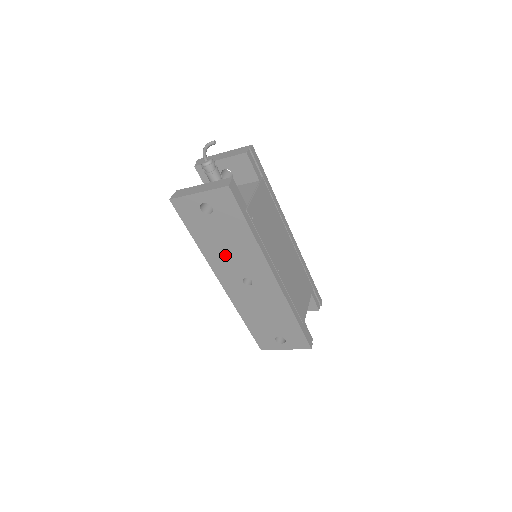
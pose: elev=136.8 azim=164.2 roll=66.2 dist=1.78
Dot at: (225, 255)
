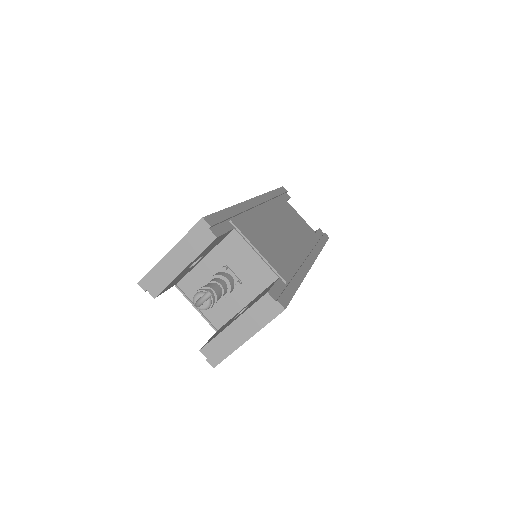
Dot at: occluded
